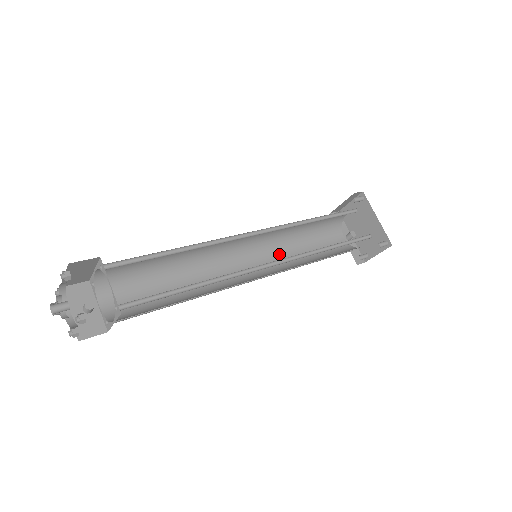
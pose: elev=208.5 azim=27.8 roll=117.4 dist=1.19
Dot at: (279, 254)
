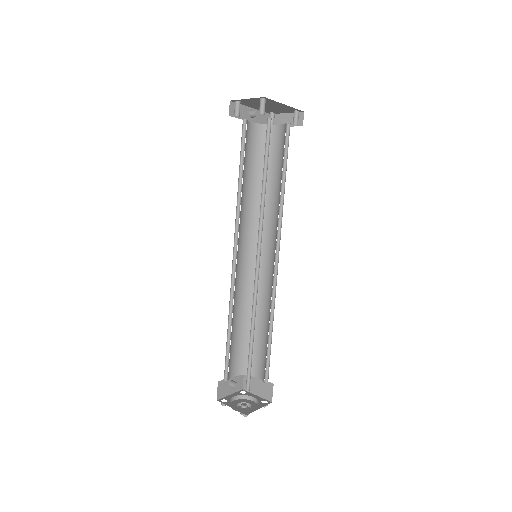
Dot at: (244, 215)
